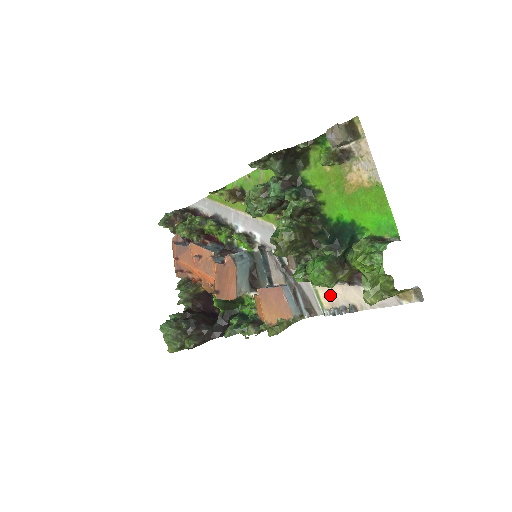
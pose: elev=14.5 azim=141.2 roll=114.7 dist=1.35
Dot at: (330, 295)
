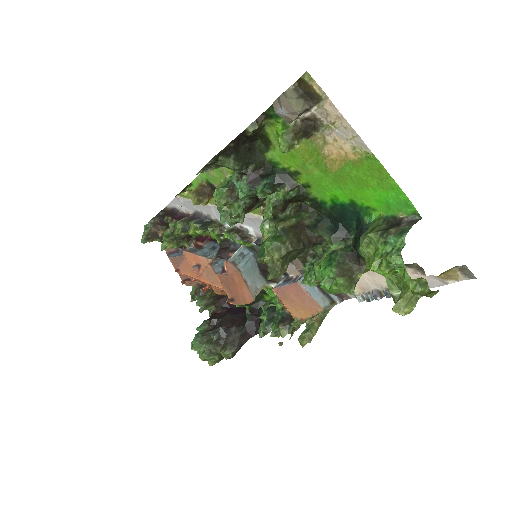
Dot at: occluded
